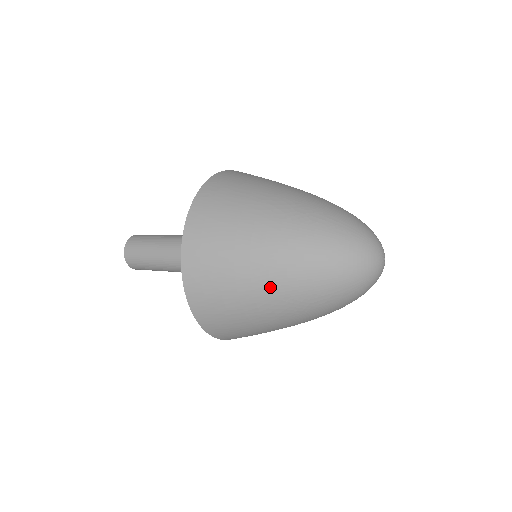
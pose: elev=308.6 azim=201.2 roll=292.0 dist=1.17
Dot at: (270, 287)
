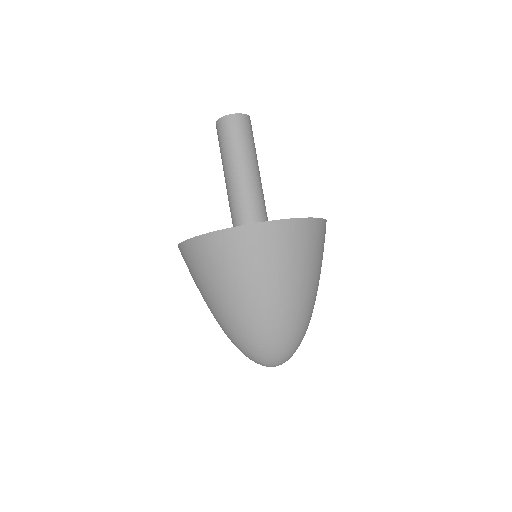
Dot at: (212, 306)
